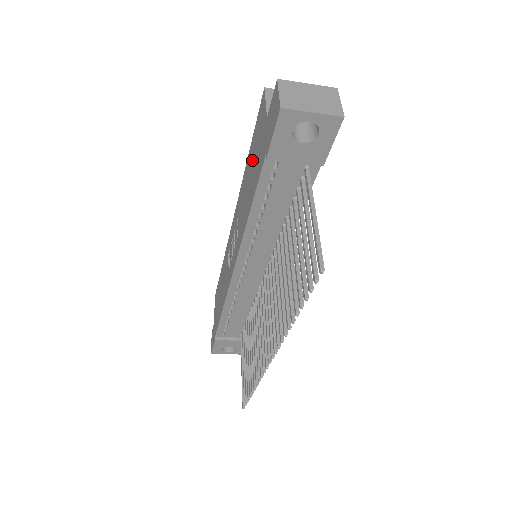
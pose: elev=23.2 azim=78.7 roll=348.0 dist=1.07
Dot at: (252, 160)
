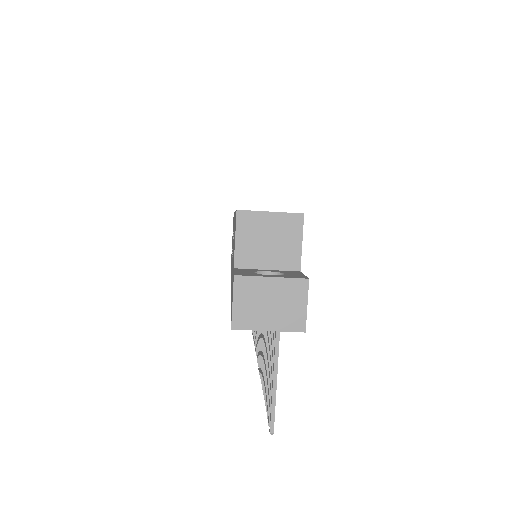
Dot at: occluded
